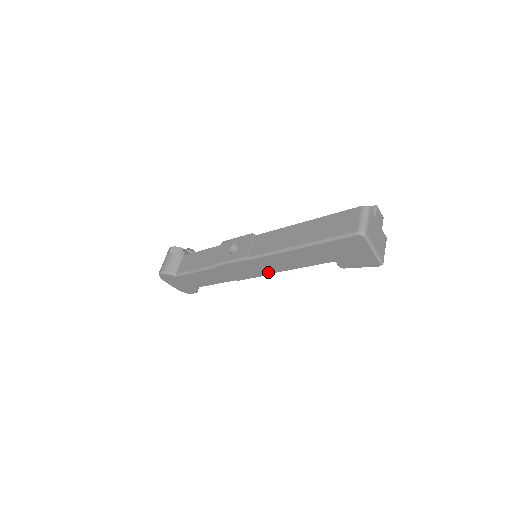
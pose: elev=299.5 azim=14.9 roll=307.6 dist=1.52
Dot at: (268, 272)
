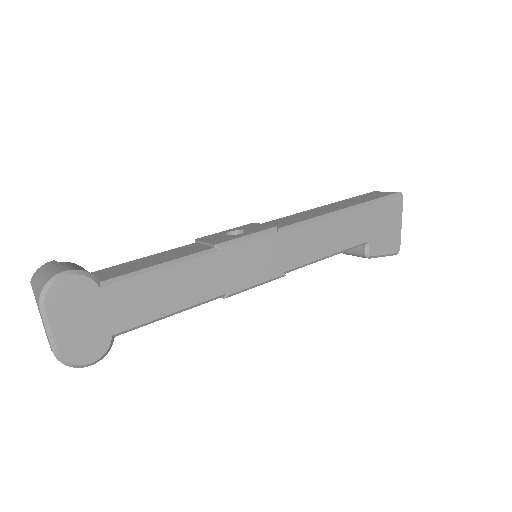
Dot at: (290, 265)
